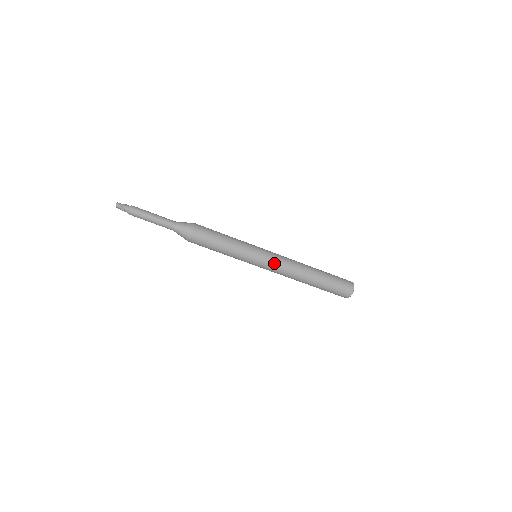
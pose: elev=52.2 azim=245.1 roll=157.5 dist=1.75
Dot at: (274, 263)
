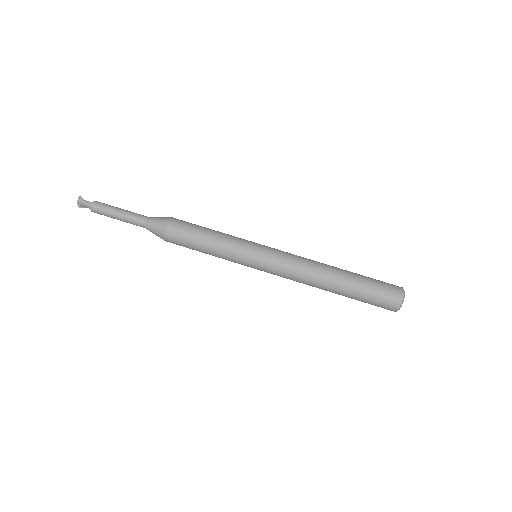
Dot at: (281, 255)
